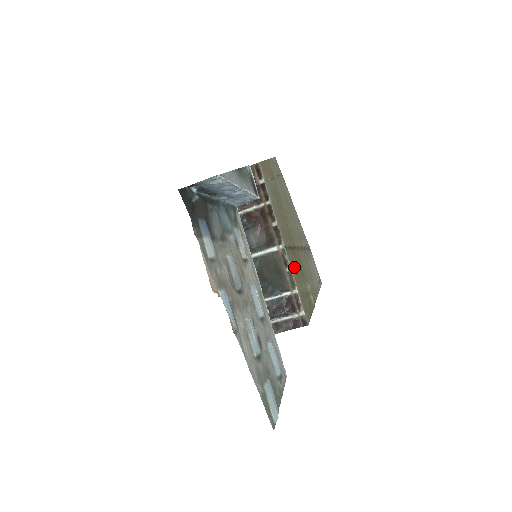
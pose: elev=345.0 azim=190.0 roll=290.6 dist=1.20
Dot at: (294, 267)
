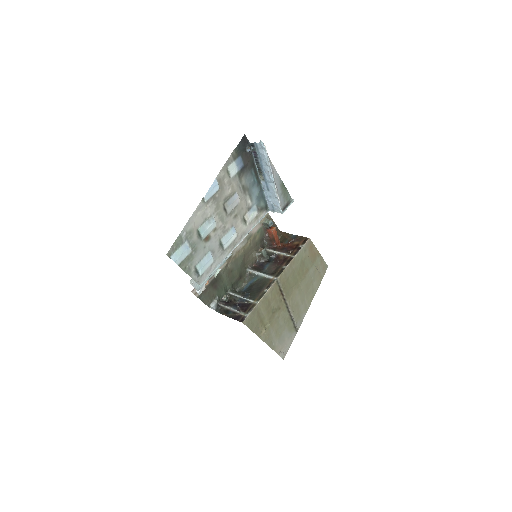
Dot at: (271, 297)
